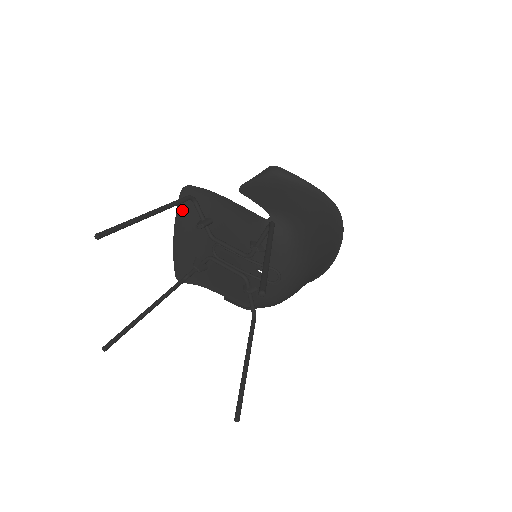
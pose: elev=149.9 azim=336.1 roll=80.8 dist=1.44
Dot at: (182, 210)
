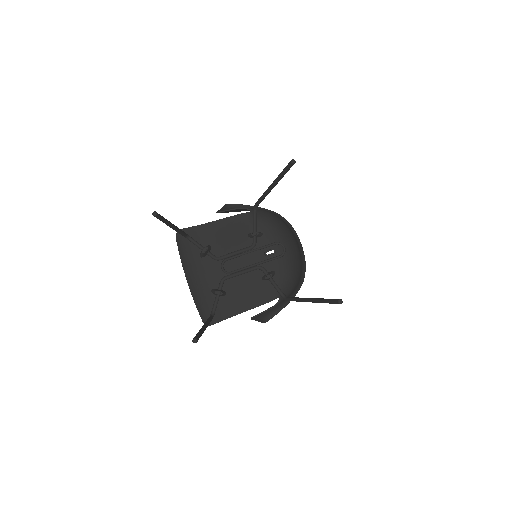
Dot at: (183, 252)
